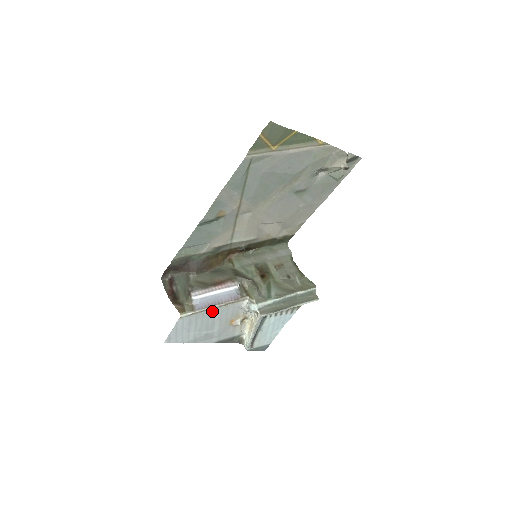
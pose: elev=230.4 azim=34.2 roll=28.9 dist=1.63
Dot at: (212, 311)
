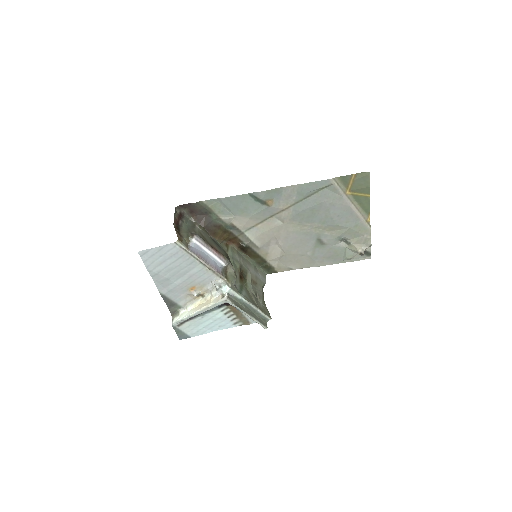
Dot at: (196, 263)
